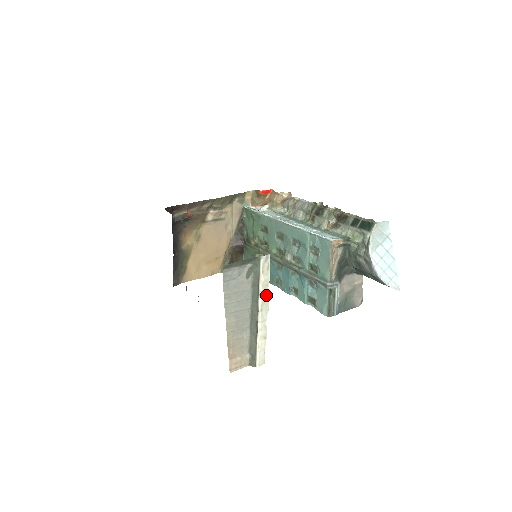
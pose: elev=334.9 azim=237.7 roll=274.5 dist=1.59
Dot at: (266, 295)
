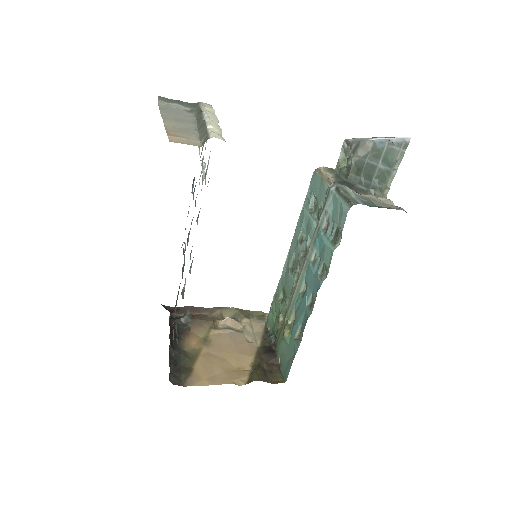
Dot at: (212, 115)
